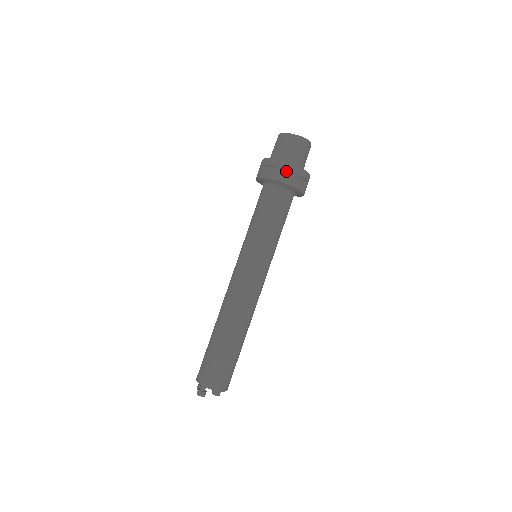
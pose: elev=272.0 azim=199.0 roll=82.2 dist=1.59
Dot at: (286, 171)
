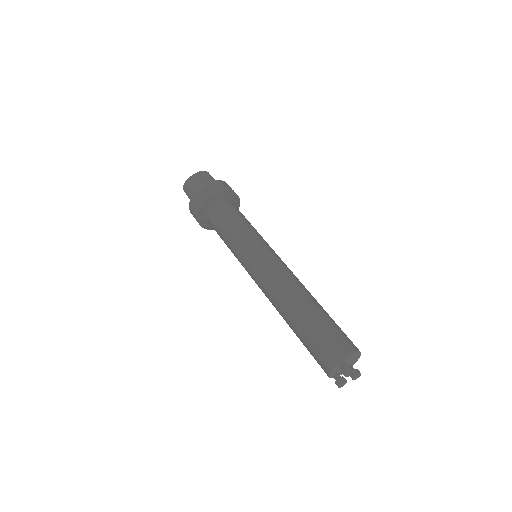
Dot at: (215, 185)
